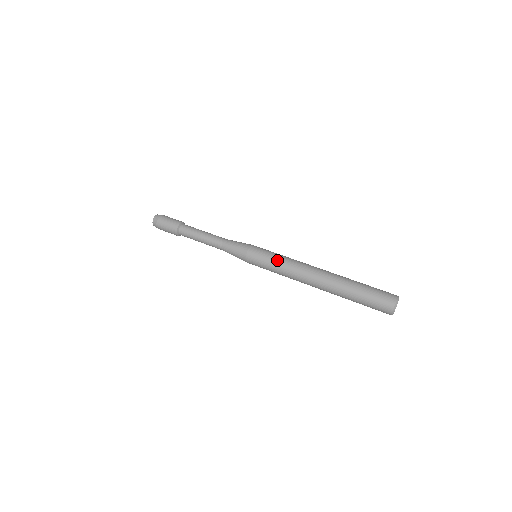
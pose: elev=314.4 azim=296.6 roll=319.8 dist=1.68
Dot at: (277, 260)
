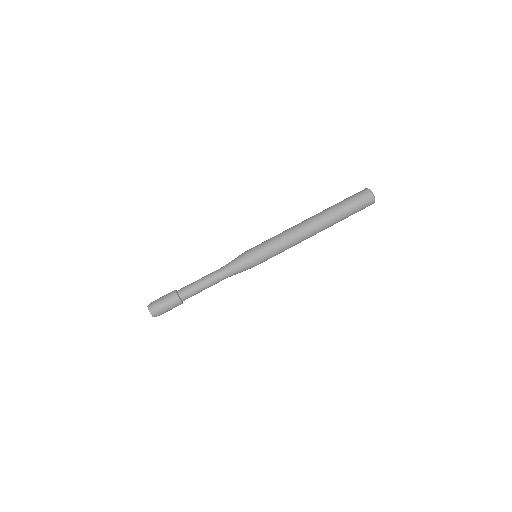
Dot at: (281, 251)
